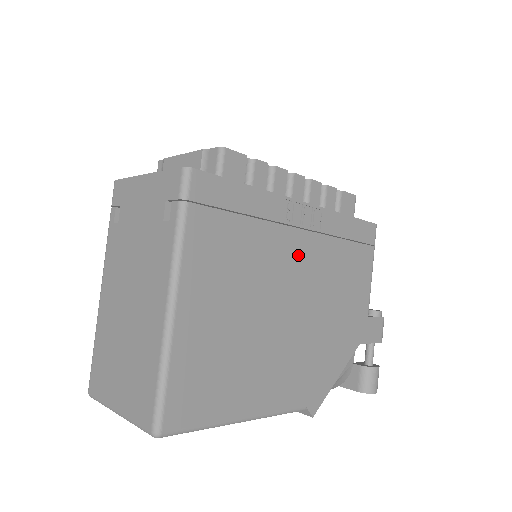
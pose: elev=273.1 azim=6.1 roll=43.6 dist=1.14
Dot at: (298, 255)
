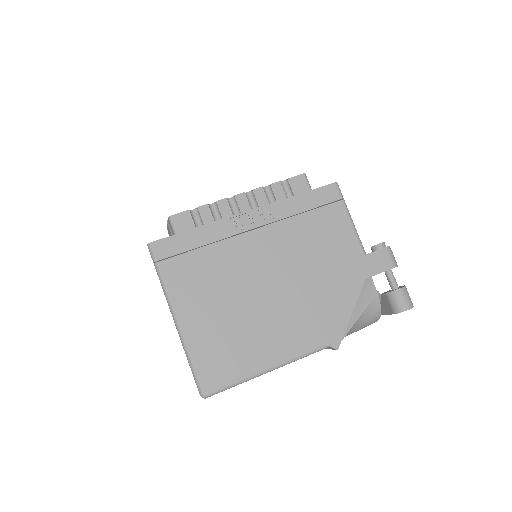
Dot at: (261, 247)
